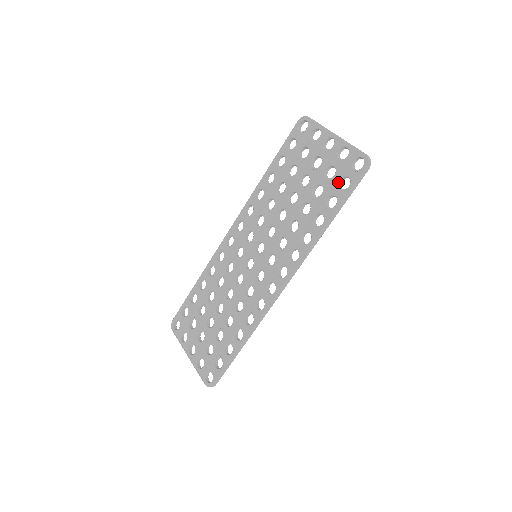
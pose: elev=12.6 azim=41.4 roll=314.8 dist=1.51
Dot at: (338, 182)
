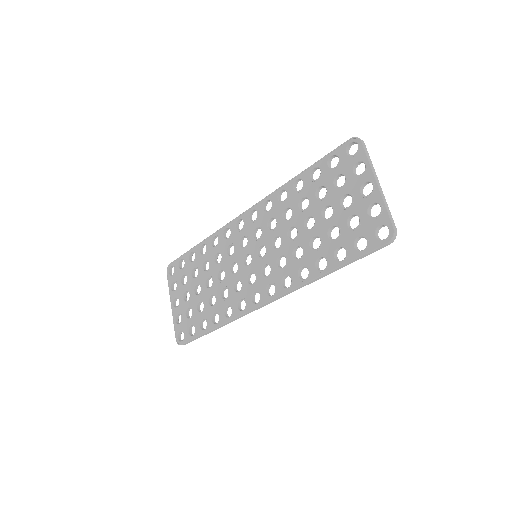
Dot at: (355, 238)
